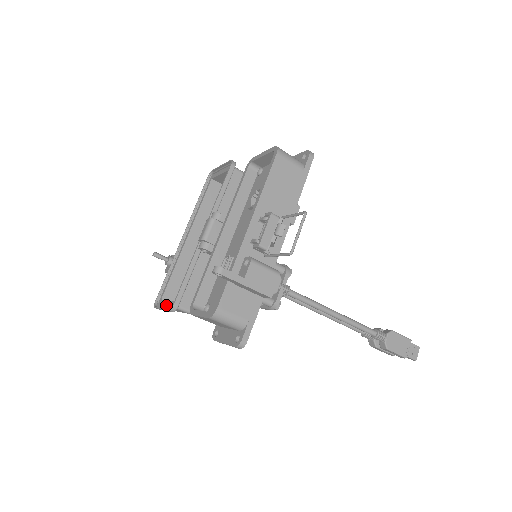
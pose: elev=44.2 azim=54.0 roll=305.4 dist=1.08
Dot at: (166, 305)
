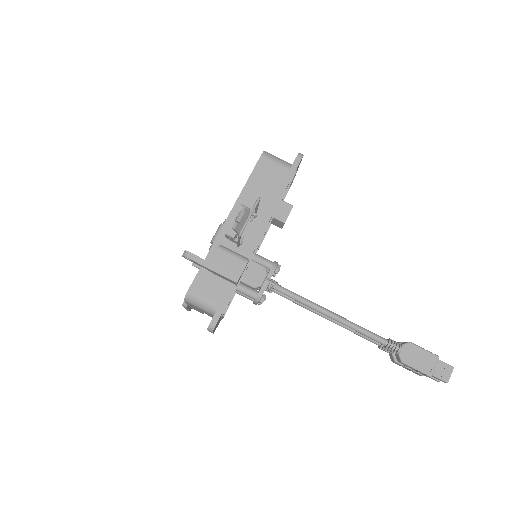
Dot at: occluded
